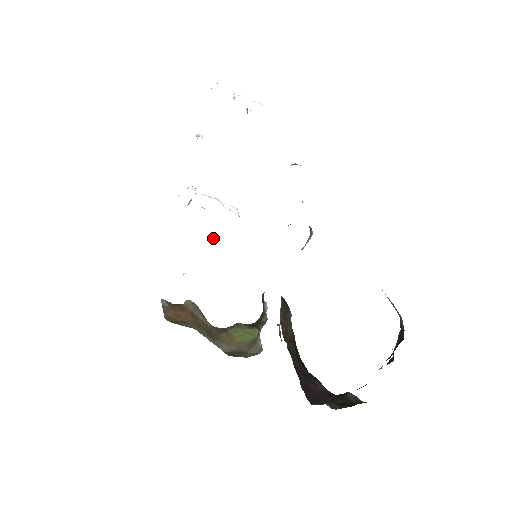
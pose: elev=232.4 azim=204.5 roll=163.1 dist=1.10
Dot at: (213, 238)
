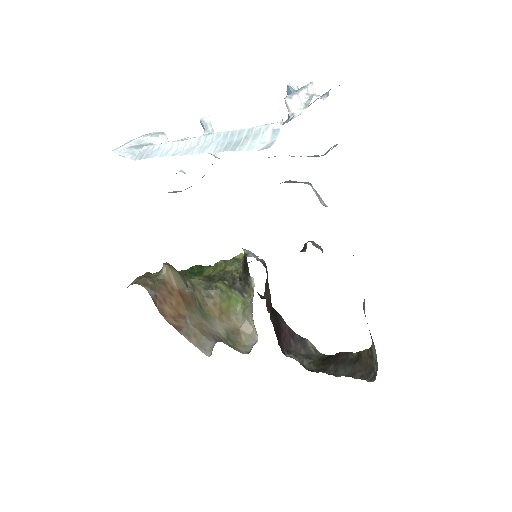
Dot at: occluded
